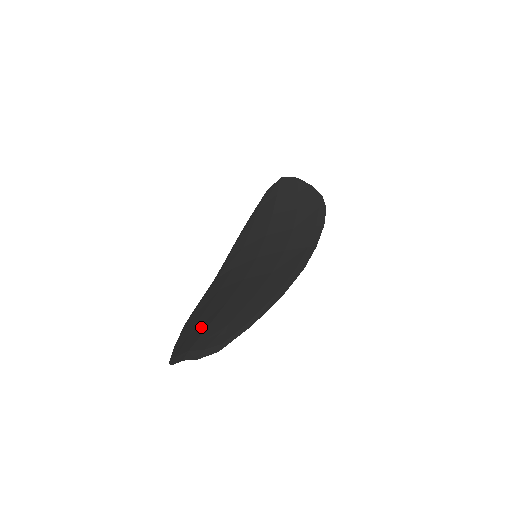
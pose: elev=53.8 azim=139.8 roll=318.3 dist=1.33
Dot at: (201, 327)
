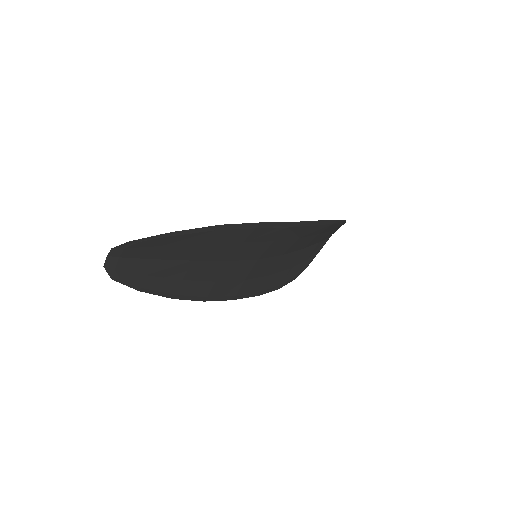
Dot at: (154, 264)
